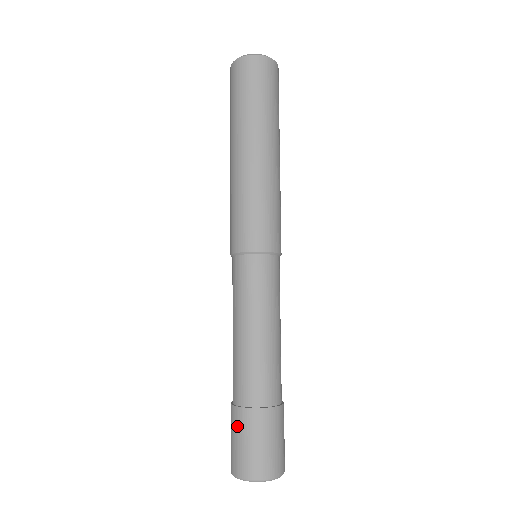
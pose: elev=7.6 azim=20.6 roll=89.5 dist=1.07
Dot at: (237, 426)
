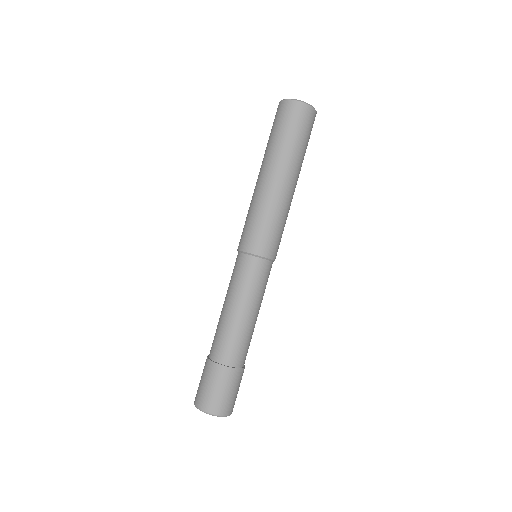
Dot at: (203, 370)
